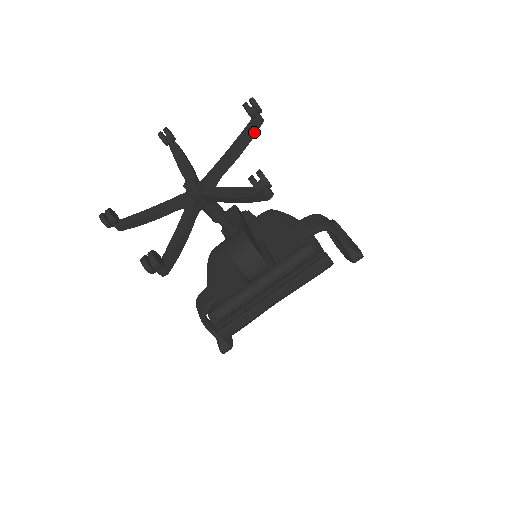
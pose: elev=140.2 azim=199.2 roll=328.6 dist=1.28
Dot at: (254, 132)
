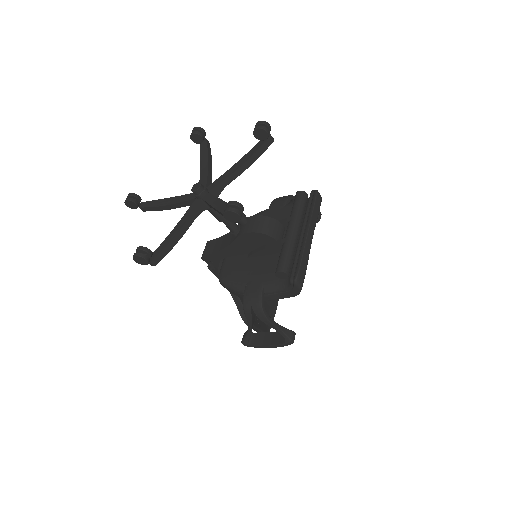
Dot at: (209, 149)
